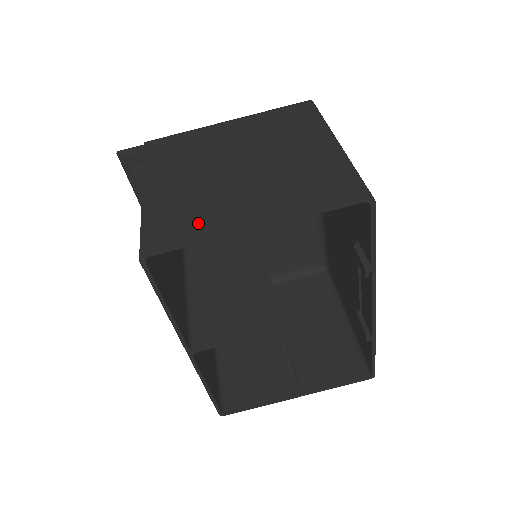
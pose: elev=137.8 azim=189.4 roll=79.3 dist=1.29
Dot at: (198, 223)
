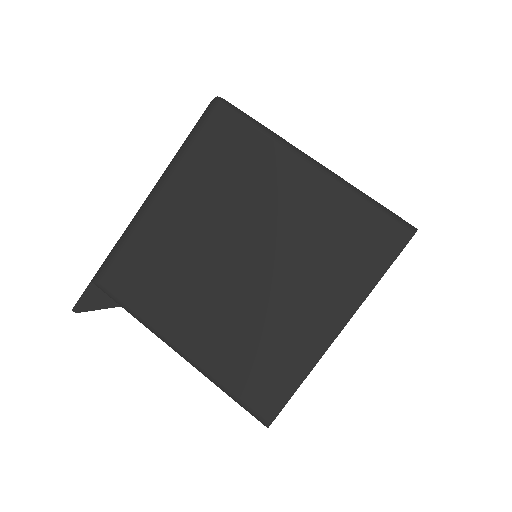
Dot at: (283, 362)
